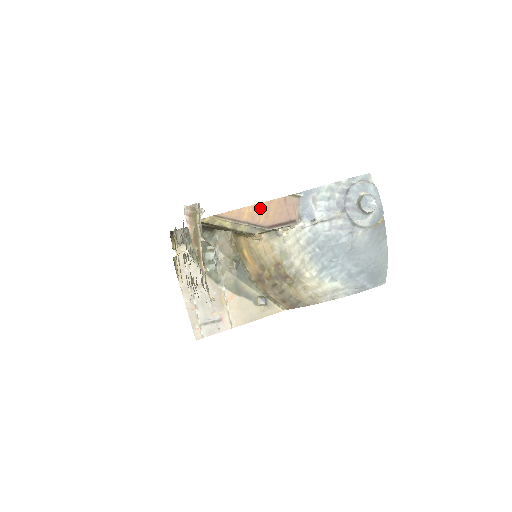
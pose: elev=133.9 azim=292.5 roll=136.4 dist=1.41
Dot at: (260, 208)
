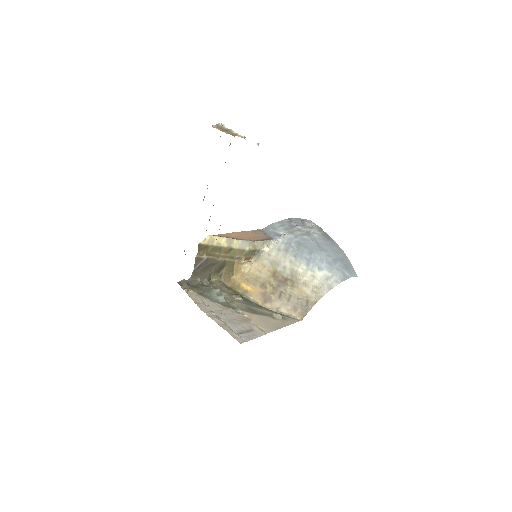
Dot at: (241, 234)
